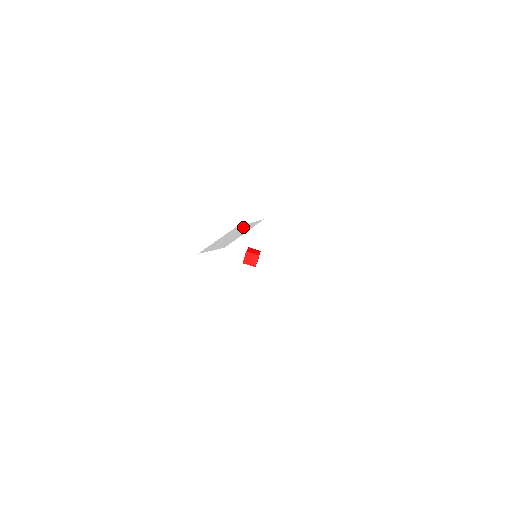
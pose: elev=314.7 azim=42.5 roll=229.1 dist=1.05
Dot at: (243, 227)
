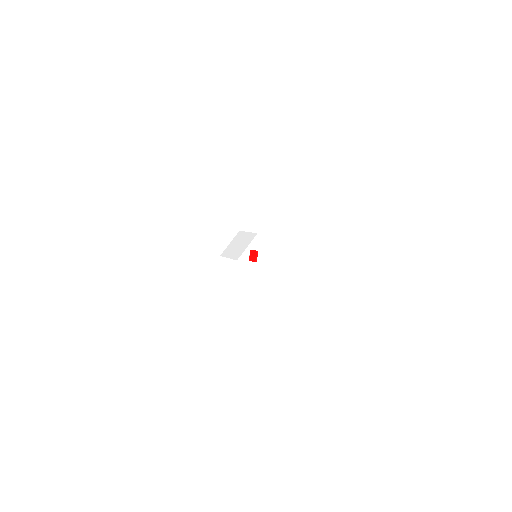
Dot at: (245, 236)
